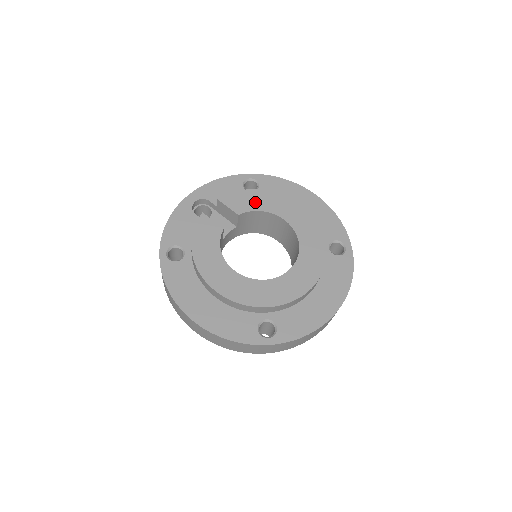
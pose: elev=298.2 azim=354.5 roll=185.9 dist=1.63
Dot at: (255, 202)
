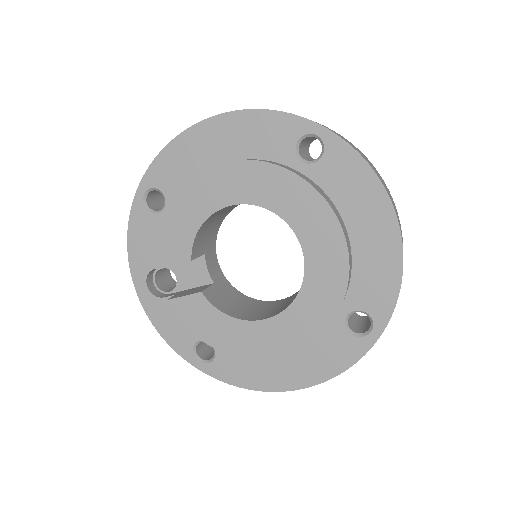
Dot at: (183, 226)
